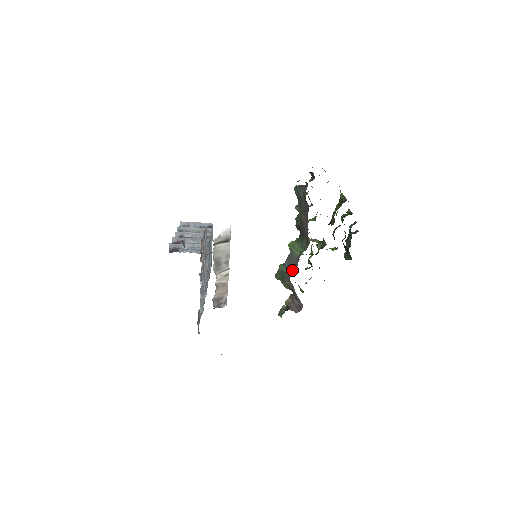
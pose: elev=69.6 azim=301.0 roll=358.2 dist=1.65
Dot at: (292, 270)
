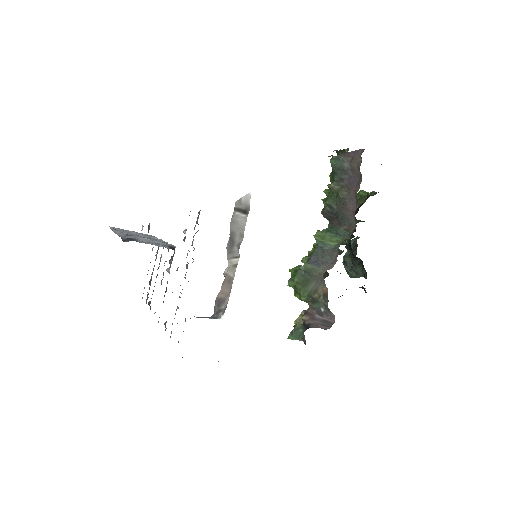
Dot at: (326, 265)
